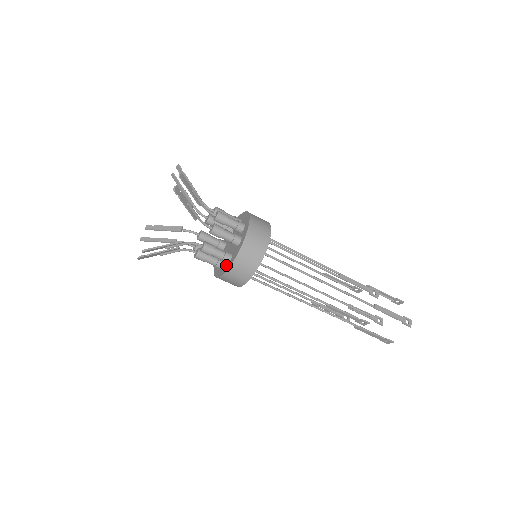
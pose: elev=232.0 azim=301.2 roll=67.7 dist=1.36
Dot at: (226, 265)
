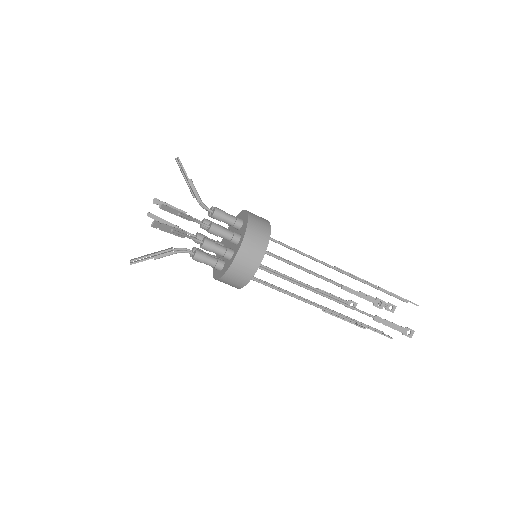
Dot at: (237, 244)
